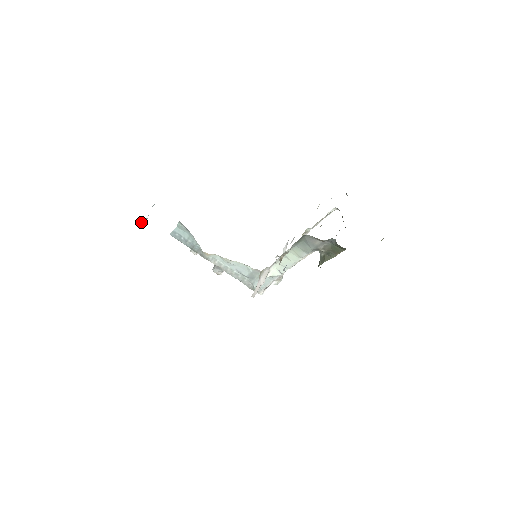
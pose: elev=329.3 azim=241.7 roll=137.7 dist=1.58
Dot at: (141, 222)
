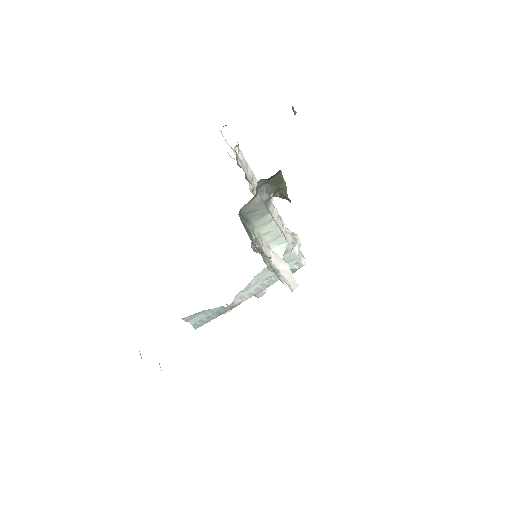
Dot at: occluded
